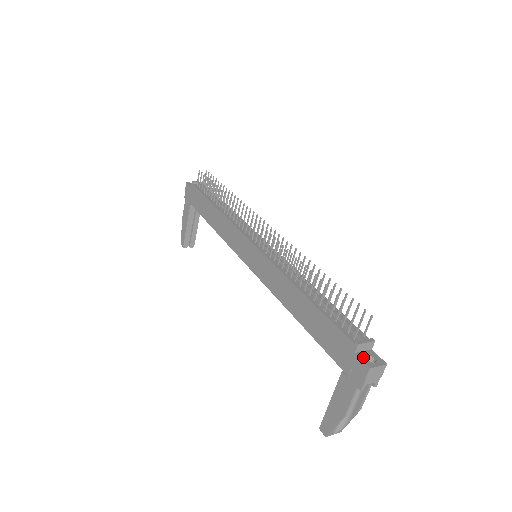
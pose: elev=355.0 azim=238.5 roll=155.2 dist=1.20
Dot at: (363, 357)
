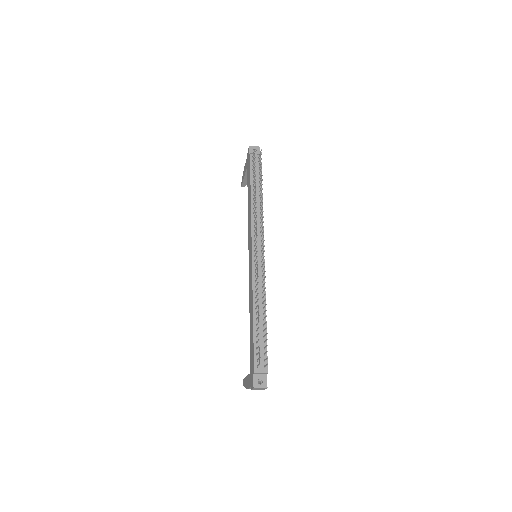
Dot at: (256, 379)
